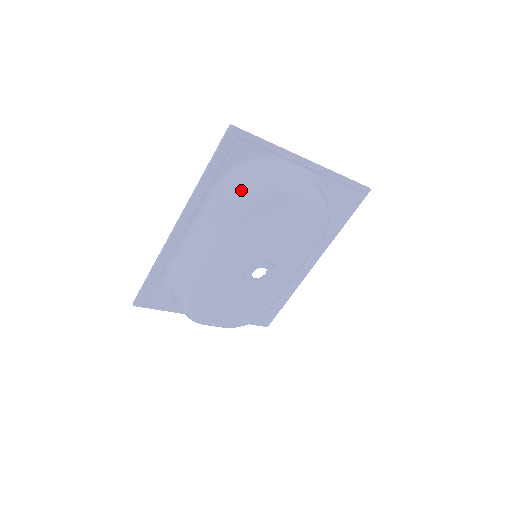
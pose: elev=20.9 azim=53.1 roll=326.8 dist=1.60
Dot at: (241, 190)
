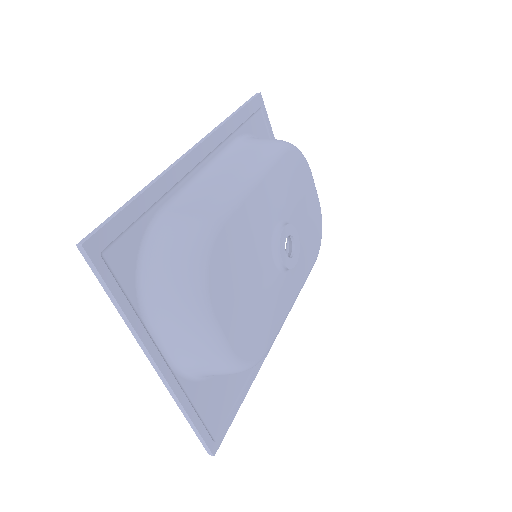
Dot at: (276, 139)
